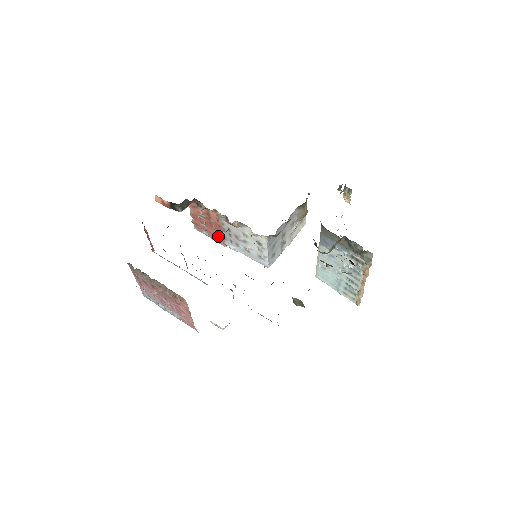
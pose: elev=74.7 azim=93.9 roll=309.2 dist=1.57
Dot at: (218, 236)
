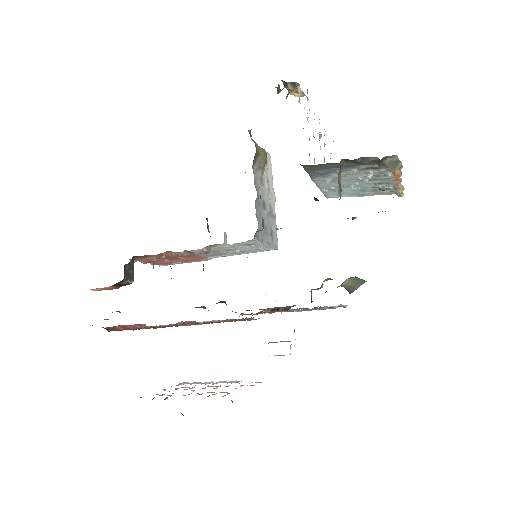
Dot at: occluded
